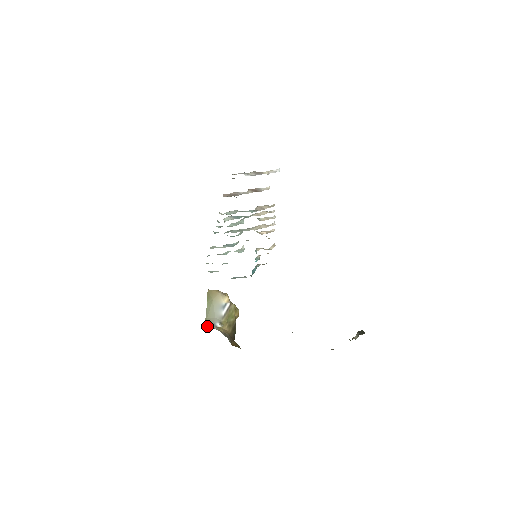
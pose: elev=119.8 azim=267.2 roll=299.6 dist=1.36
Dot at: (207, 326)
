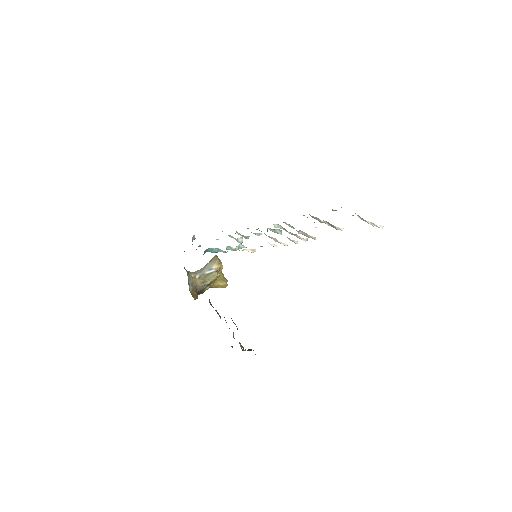
Dot at: (193, 272)
